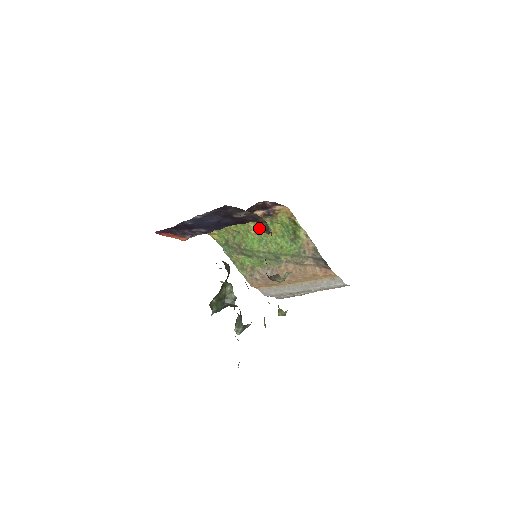
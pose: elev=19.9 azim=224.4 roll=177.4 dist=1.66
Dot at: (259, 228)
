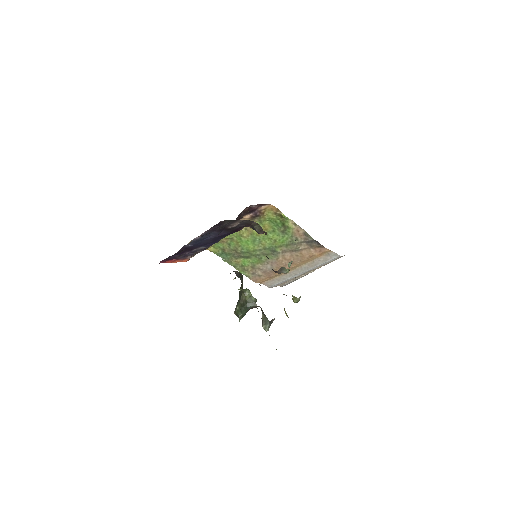
Dot at: (250, 230)
